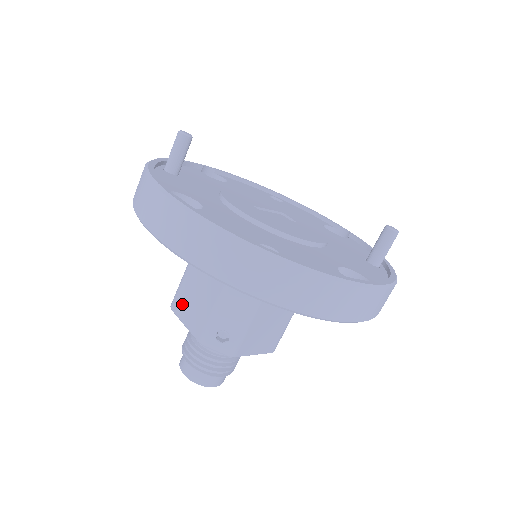
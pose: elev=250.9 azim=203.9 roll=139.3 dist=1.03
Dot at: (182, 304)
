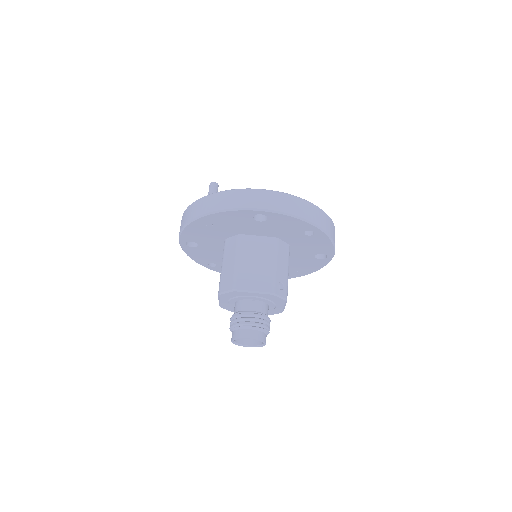
Dot at: (245, 281)
